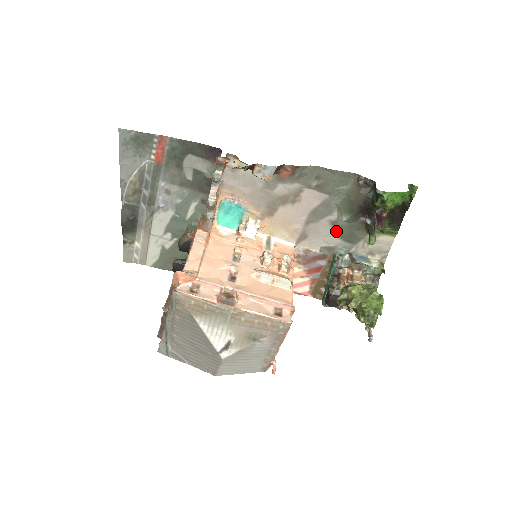
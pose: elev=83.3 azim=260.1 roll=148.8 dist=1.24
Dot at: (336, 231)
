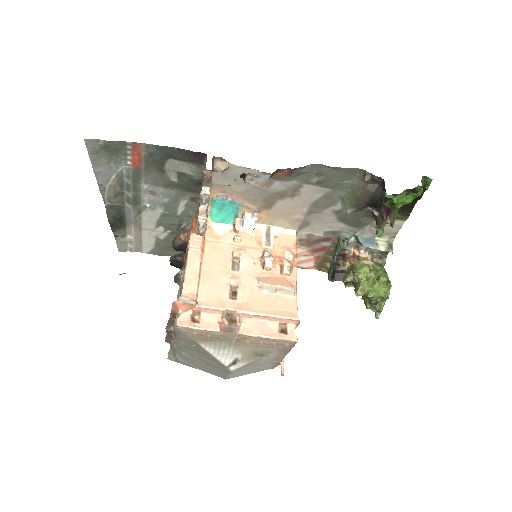
Dot at: (340, 218)
